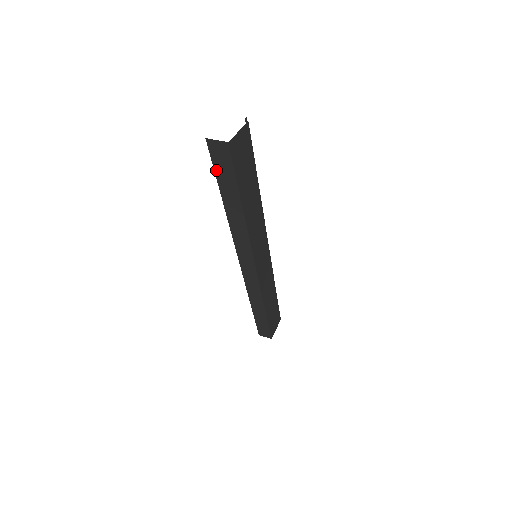
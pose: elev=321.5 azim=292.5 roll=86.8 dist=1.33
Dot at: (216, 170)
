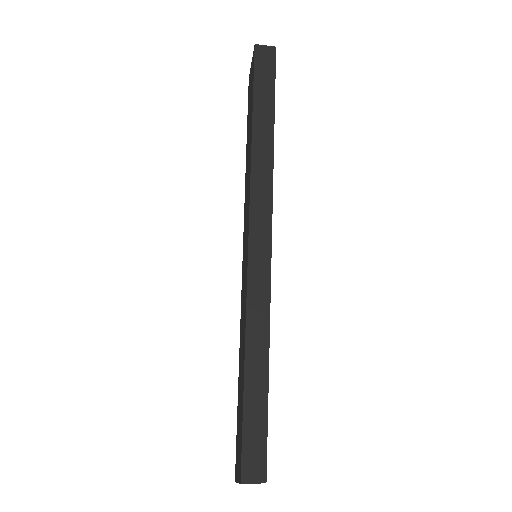
Dot at: (256, 79)
